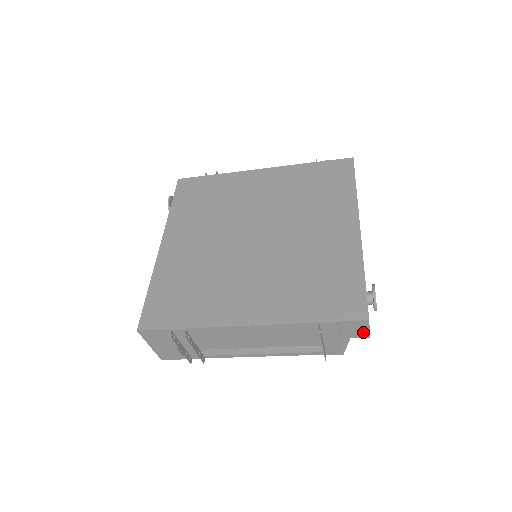
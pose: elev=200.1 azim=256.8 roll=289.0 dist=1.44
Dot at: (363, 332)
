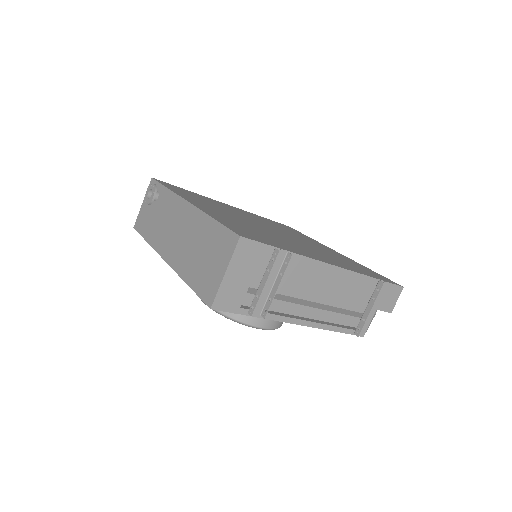
Dot at: (392, 304)
